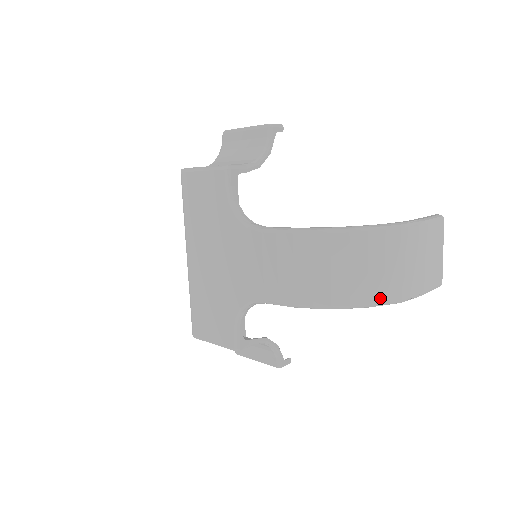
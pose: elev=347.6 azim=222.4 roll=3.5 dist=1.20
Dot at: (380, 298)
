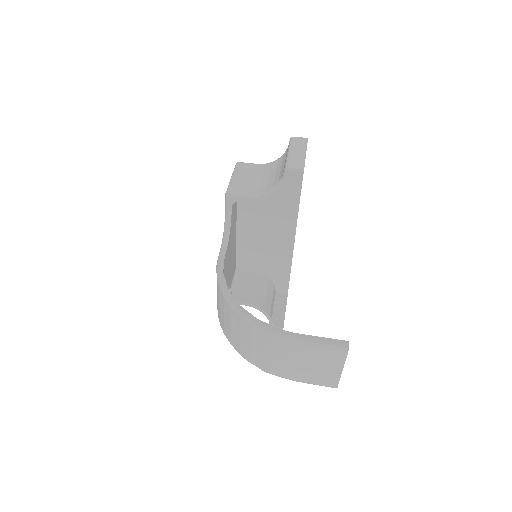
Dot at: (247, 358)
